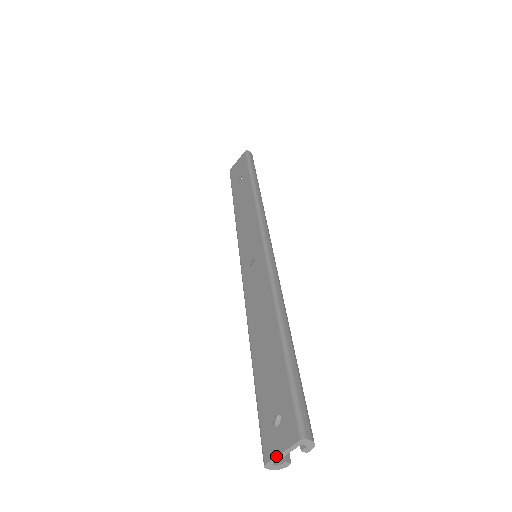
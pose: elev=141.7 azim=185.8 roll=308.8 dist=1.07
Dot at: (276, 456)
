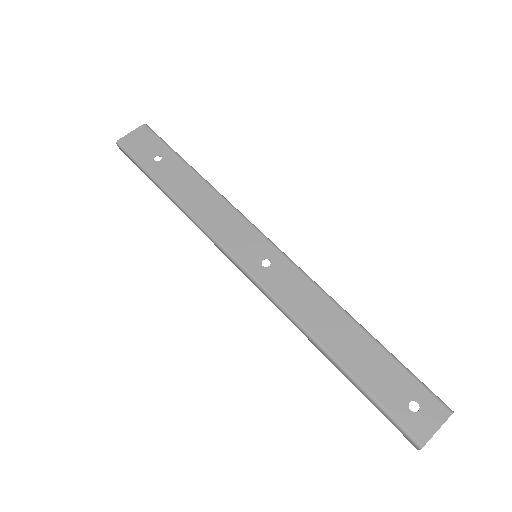
Dot at: occluded
